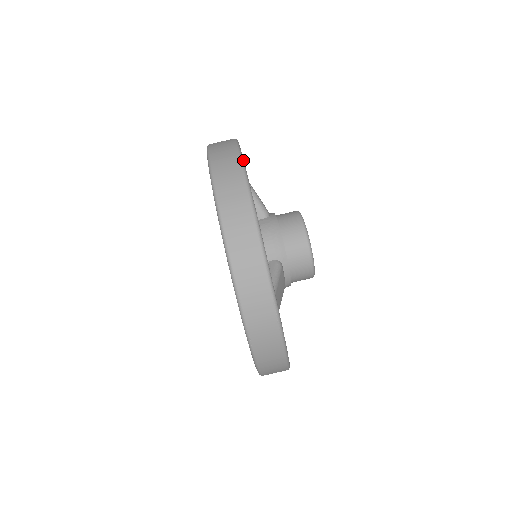
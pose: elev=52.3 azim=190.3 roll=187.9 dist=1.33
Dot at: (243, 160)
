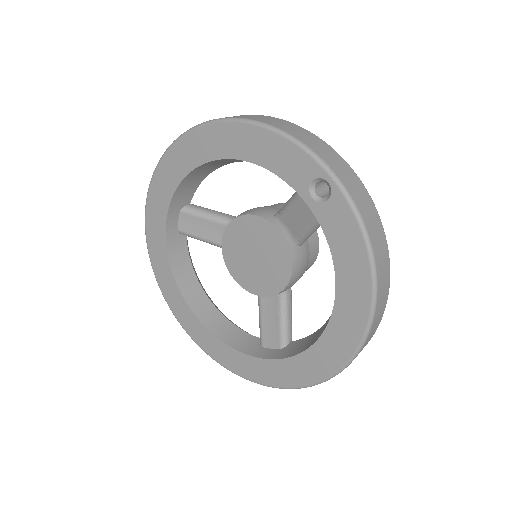
Dot at: occluded
